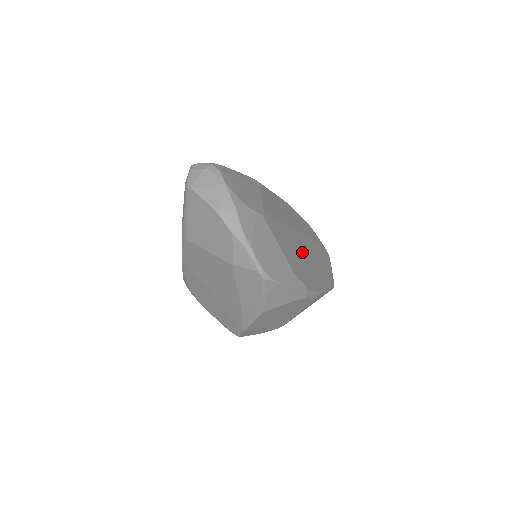
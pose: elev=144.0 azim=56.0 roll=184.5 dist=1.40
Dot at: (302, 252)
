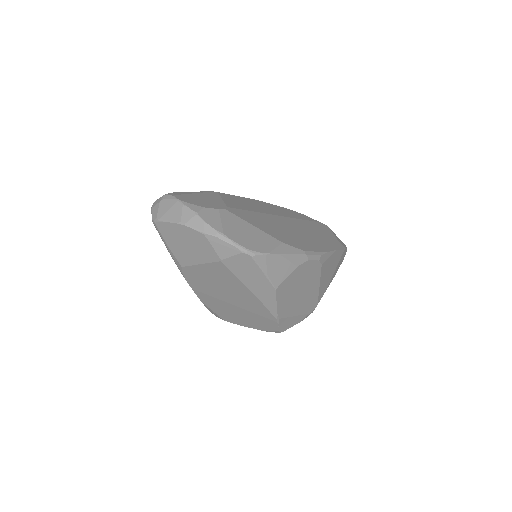
Dot at: (288, 228)
